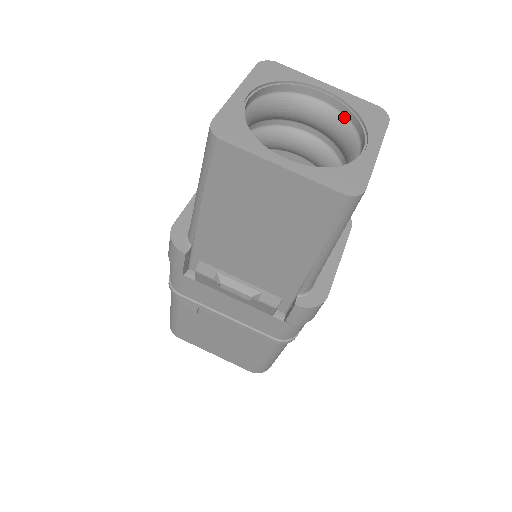
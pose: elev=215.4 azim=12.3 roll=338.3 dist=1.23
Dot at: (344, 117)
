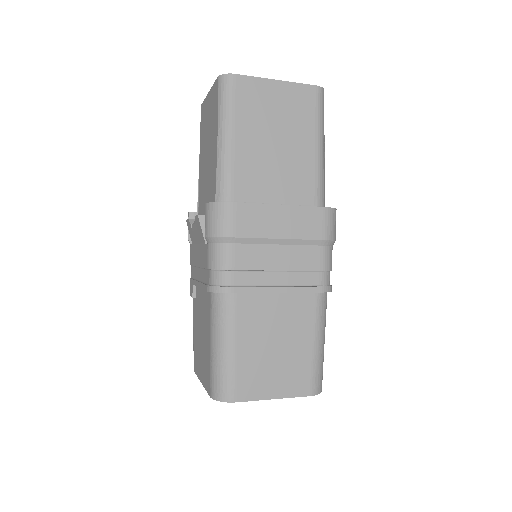
Dot at: occluded
